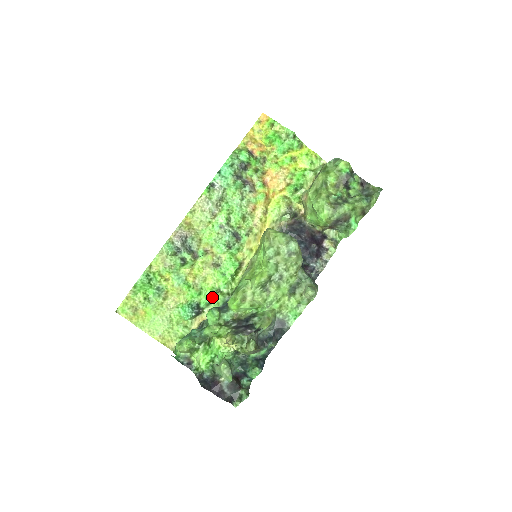
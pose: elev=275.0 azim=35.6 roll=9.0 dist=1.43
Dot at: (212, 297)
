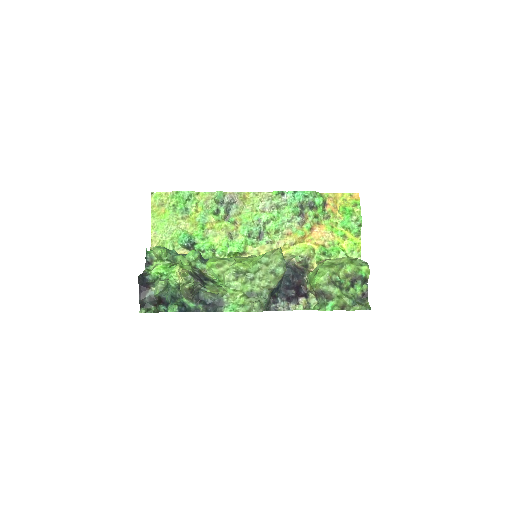
Dot at: (206, 249)
